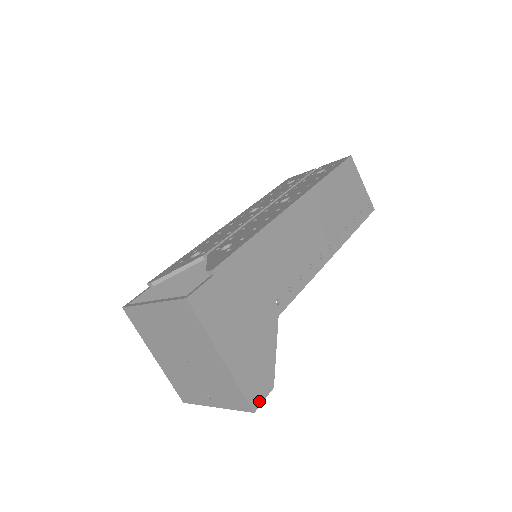
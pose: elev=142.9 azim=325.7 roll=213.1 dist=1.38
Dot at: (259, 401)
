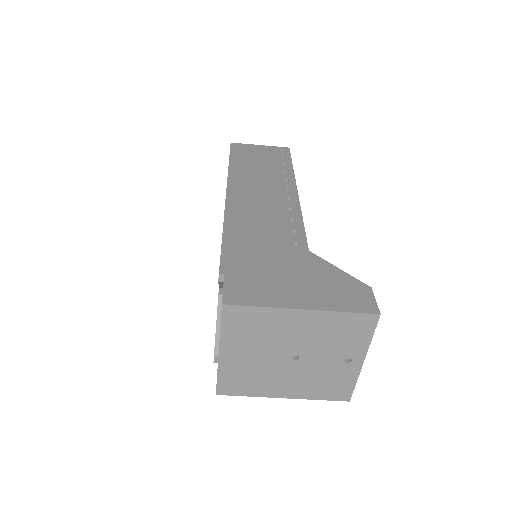
Dot at: (373, 305)
